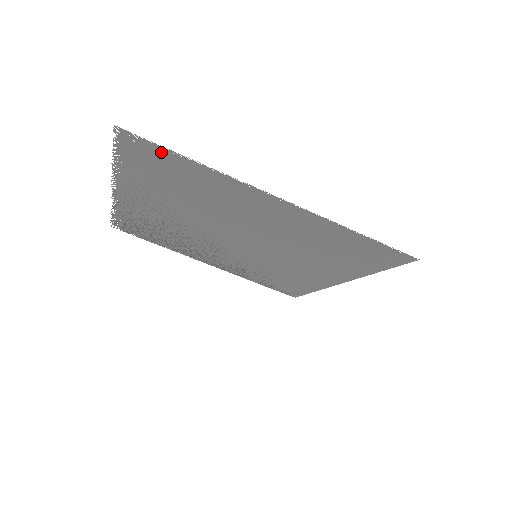
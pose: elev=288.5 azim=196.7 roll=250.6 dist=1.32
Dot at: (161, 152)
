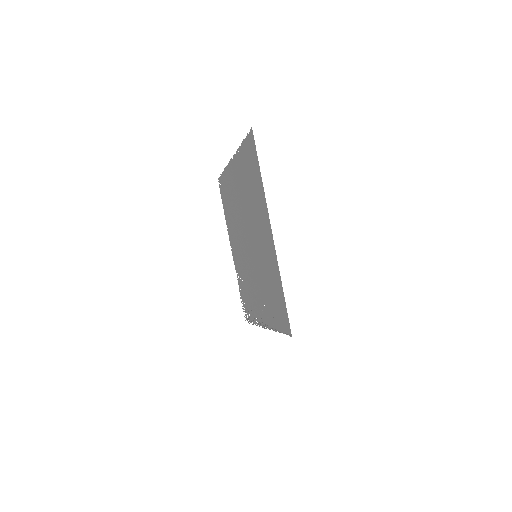
Dot at: (222, 179)
